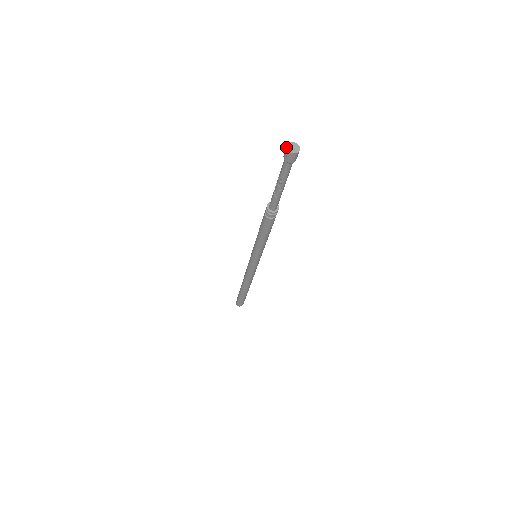
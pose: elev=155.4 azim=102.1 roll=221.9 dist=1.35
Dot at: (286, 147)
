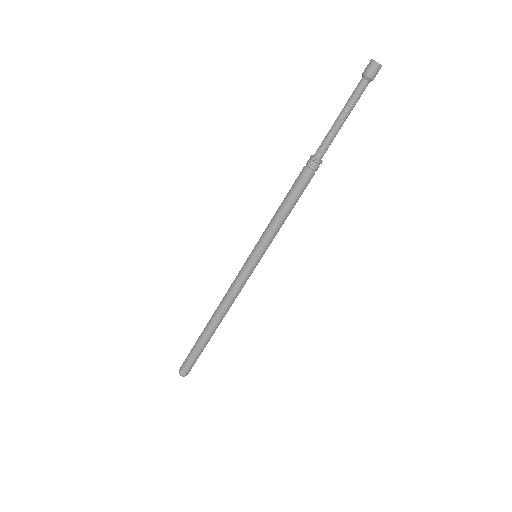
Dot at: (371, 59)
